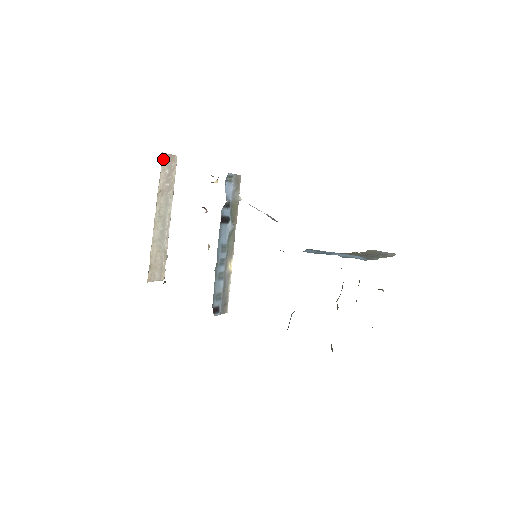
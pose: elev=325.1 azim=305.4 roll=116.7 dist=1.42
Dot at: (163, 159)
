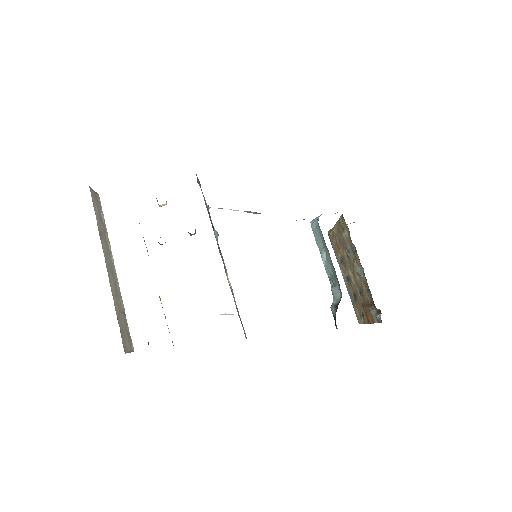
Dot at: (91, 194)
